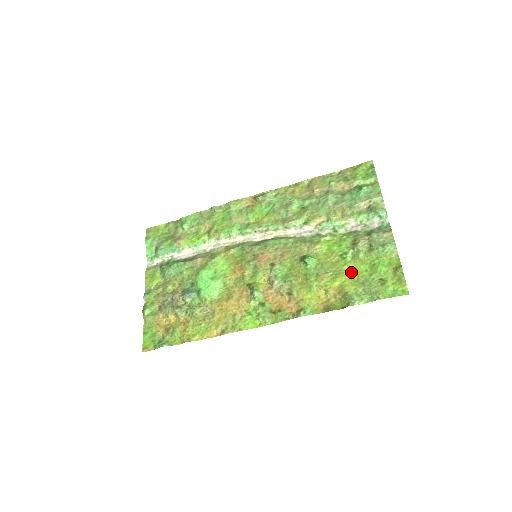
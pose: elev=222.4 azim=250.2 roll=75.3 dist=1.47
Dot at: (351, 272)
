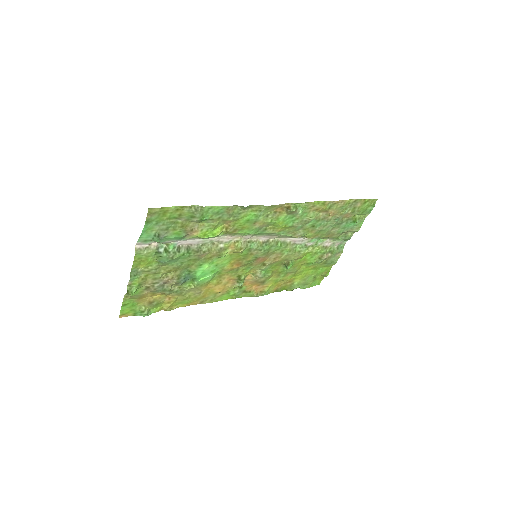
Dot at: (305, 272)
